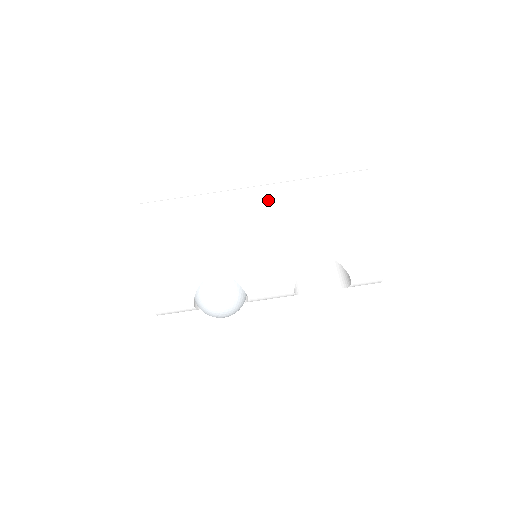
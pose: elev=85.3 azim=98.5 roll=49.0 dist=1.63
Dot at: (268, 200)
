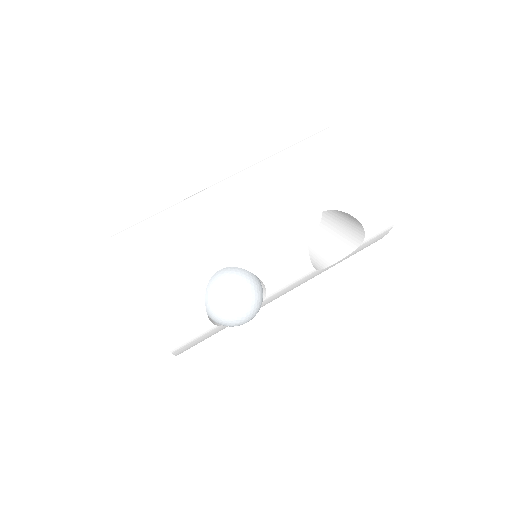
Dot at: (245, 182)
